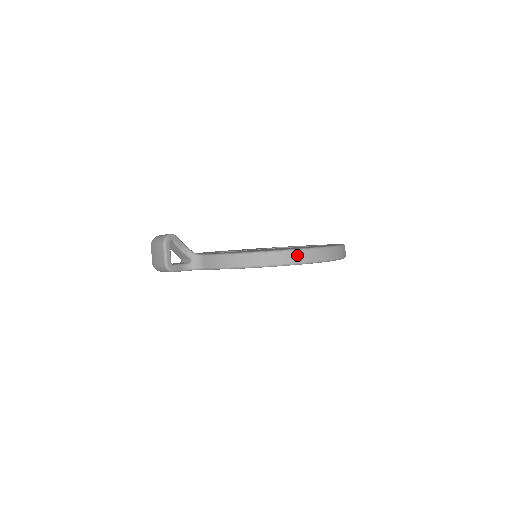
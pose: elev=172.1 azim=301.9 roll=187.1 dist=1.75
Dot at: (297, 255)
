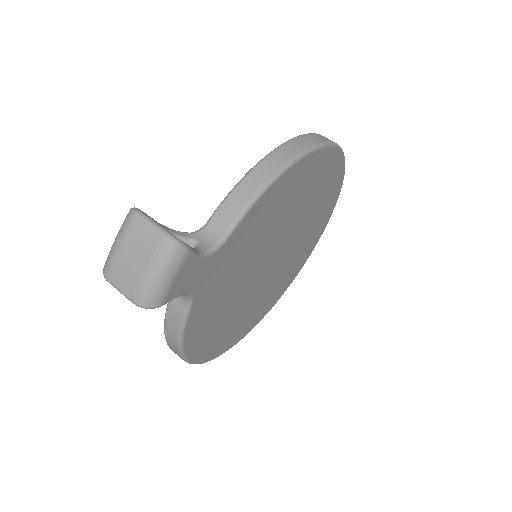
Dot at: (317, 136)
